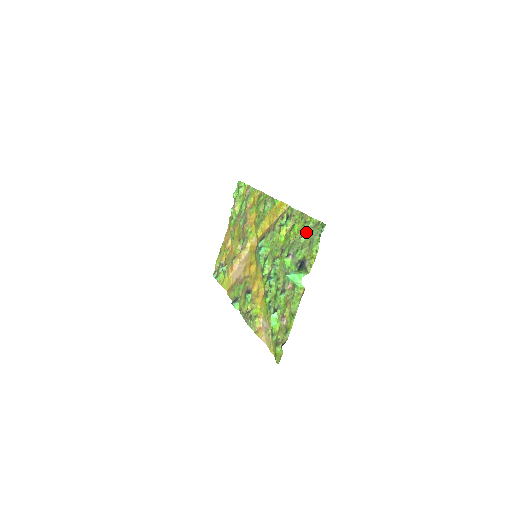
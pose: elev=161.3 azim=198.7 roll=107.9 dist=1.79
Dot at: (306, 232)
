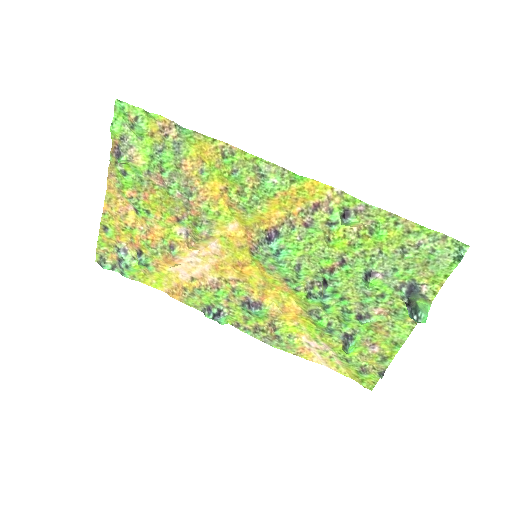
Dot at: (415, 248)
